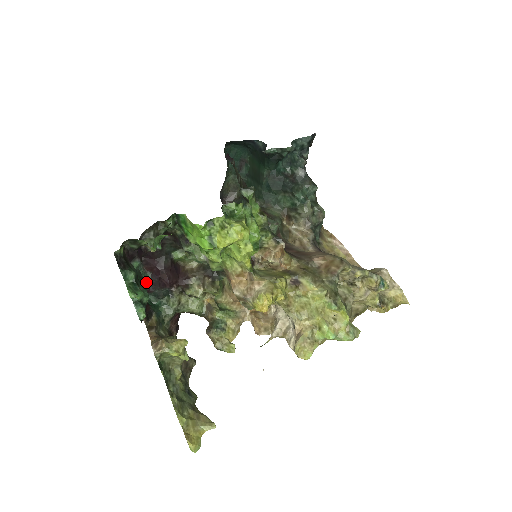
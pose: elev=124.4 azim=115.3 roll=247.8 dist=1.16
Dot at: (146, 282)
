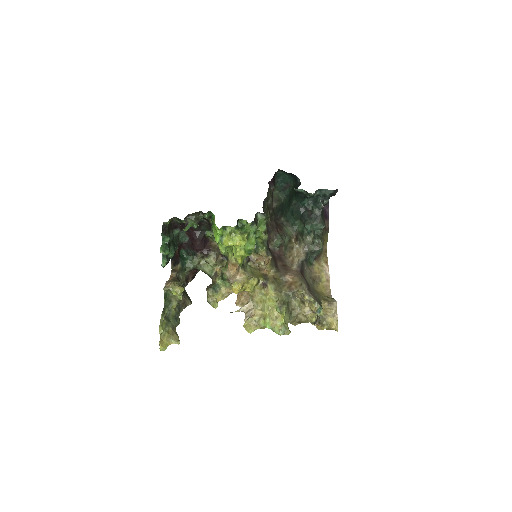
Dot at: (184, 242)
